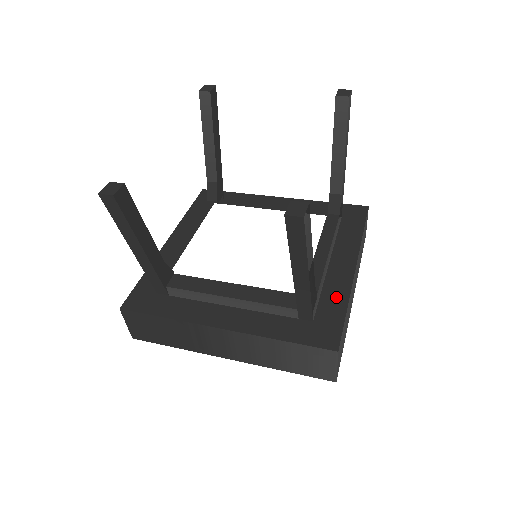
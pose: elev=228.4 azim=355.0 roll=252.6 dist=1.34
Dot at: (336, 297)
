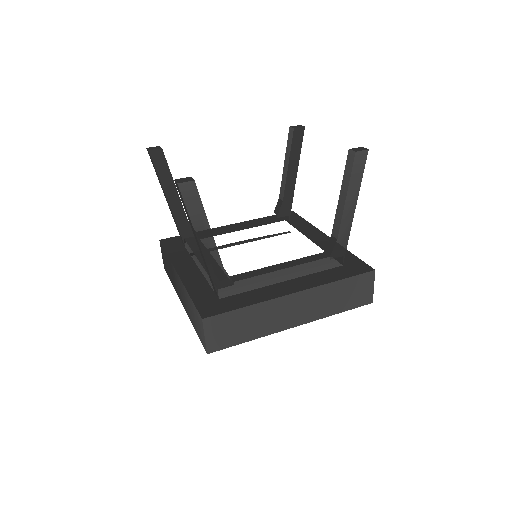
Dot at: (252, 298)
